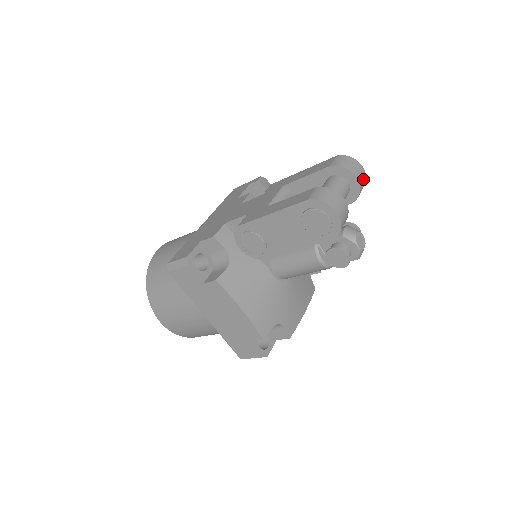
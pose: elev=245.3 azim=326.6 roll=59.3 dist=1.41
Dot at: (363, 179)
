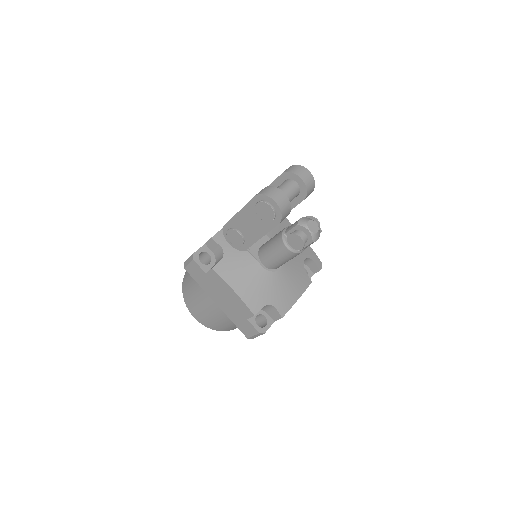
Dot at: (309, 180)
